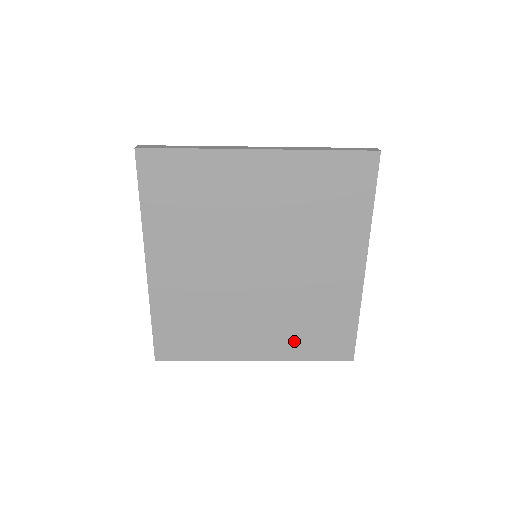
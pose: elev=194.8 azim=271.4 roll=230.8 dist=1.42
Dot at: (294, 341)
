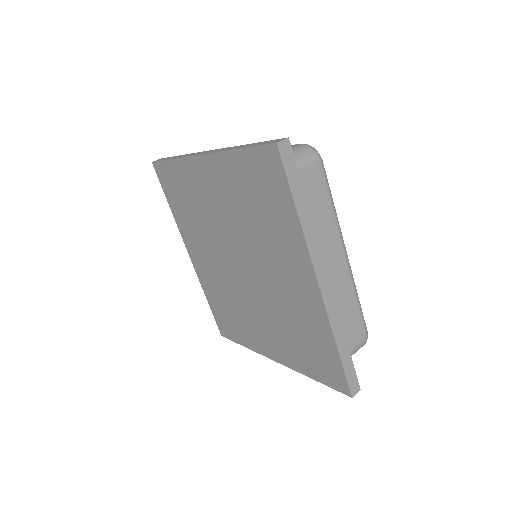
Dot at: (294, 352)
